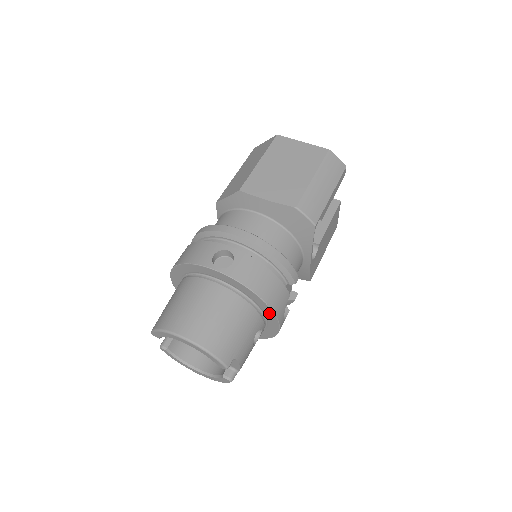
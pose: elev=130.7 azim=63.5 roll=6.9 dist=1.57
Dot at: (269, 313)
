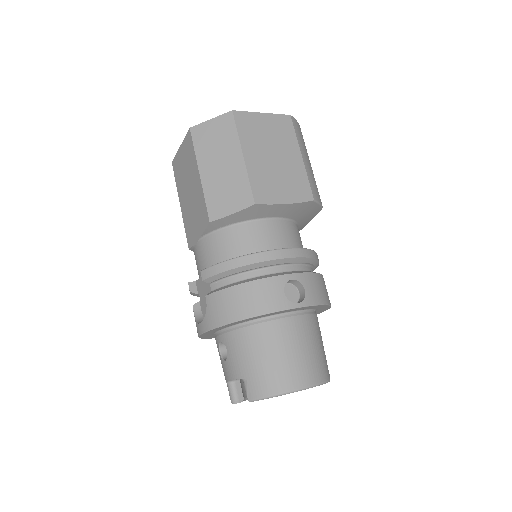
Dot at: (323, 310)
